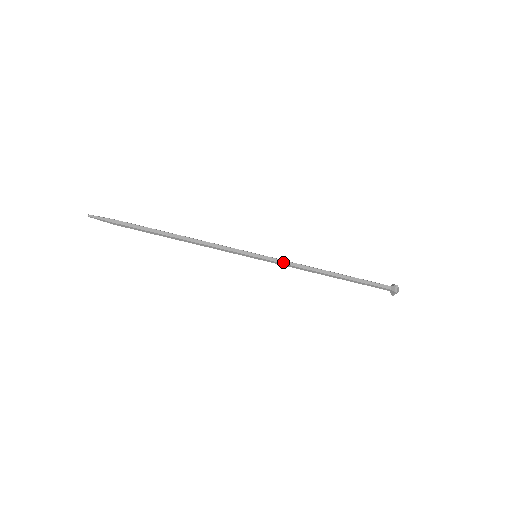
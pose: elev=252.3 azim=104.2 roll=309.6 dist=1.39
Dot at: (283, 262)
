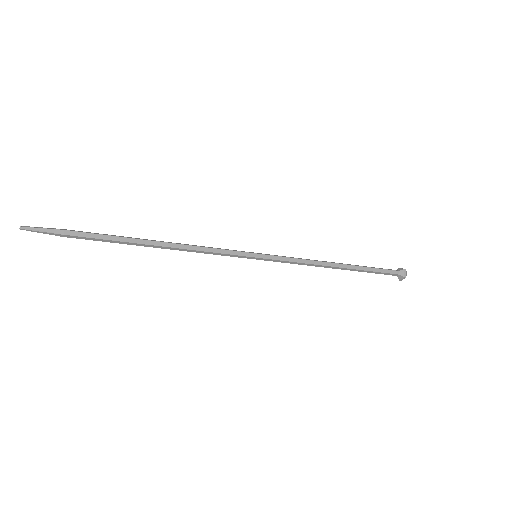
Dot at: (288, 259)
